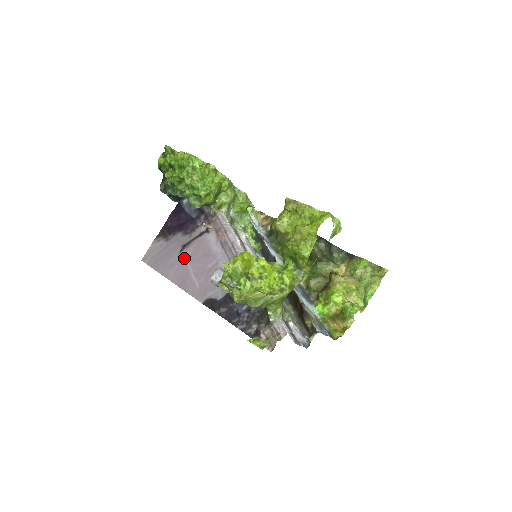
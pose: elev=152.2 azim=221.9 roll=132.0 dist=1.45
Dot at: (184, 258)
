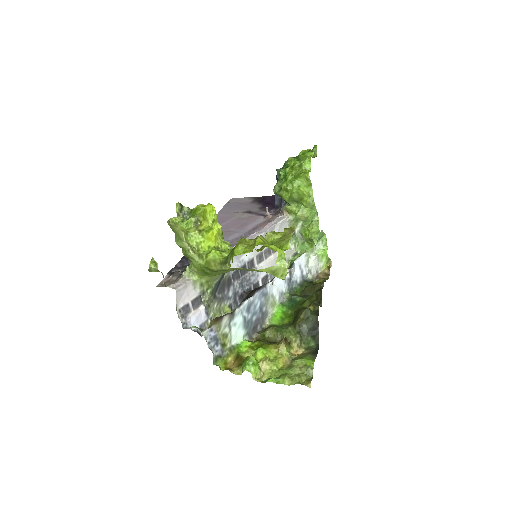
Dot at: (237, 216)
